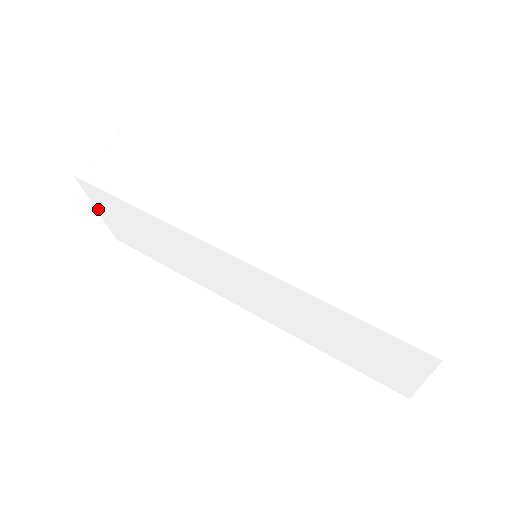
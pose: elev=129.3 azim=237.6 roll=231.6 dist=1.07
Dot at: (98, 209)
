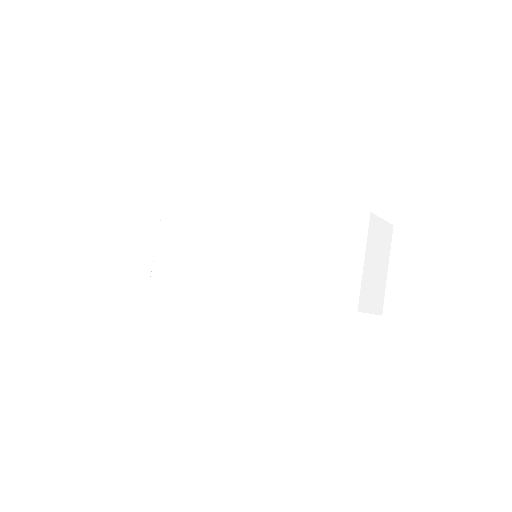
Dot at: (158, 242)
